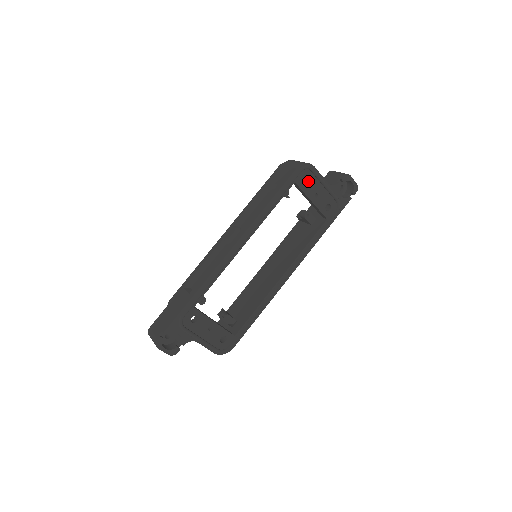
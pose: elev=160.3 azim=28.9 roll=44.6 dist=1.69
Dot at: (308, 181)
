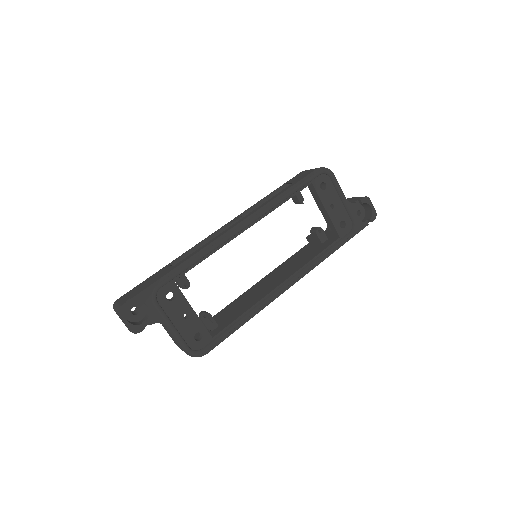
Dot at: (326, 187)
